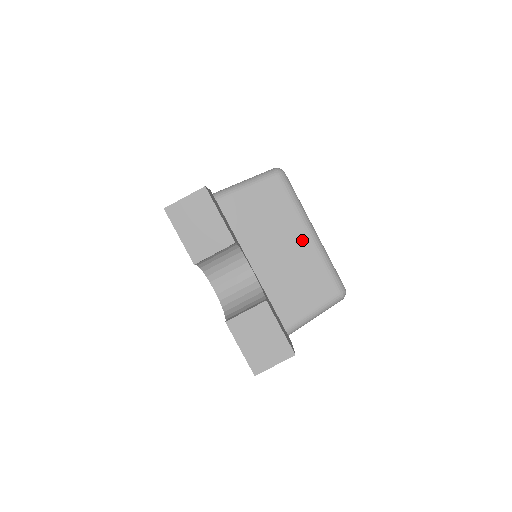
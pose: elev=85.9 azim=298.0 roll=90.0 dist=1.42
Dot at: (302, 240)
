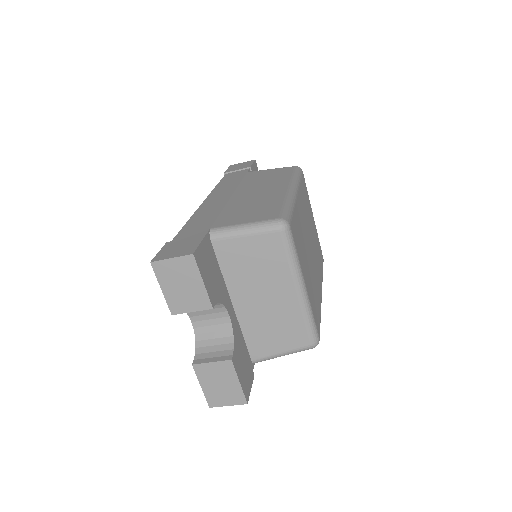
Dot at: (289, 294)
